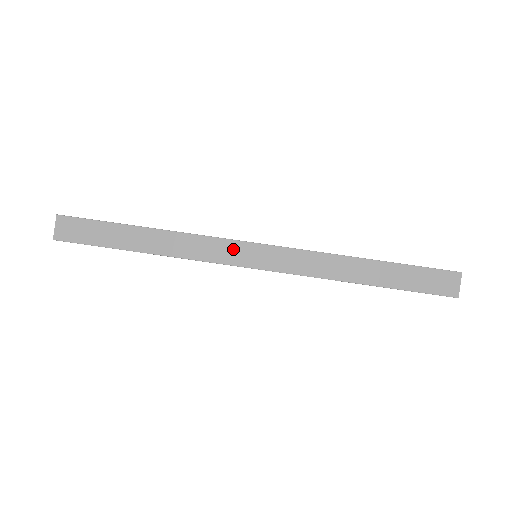
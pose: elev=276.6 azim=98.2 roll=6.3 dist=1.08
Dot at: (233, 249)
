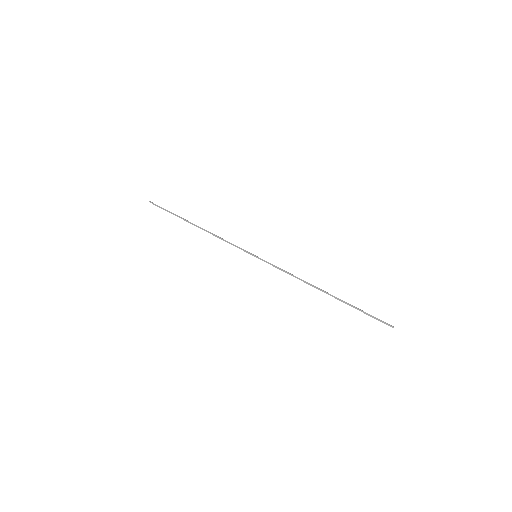
Dot at: occluded
